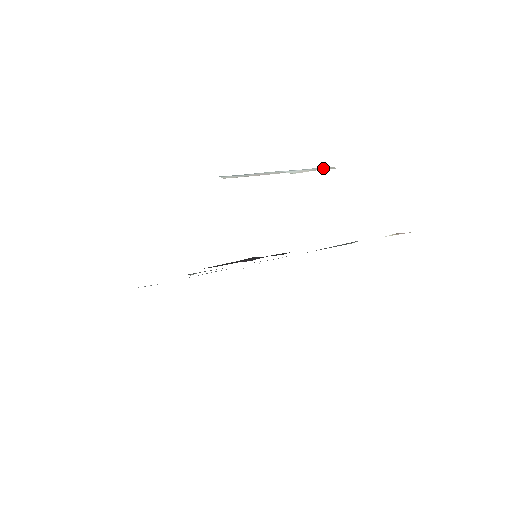
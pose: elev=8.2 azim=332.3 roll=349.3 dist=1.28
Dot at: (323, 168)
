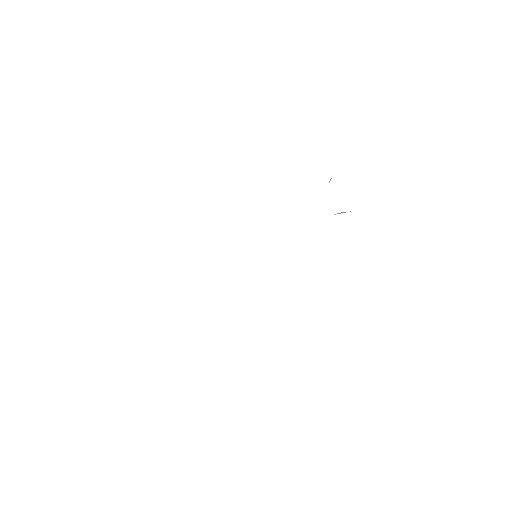
Dot at: occluded
